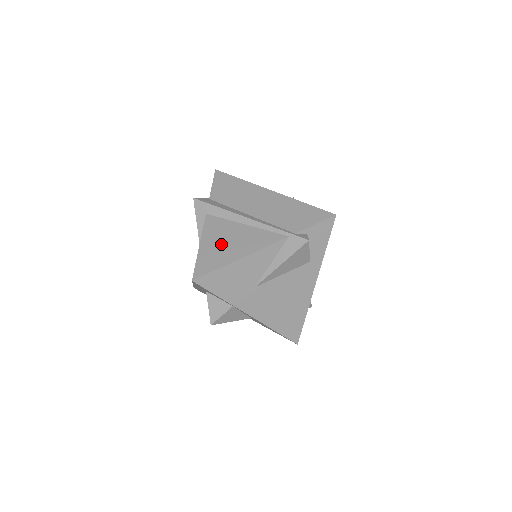
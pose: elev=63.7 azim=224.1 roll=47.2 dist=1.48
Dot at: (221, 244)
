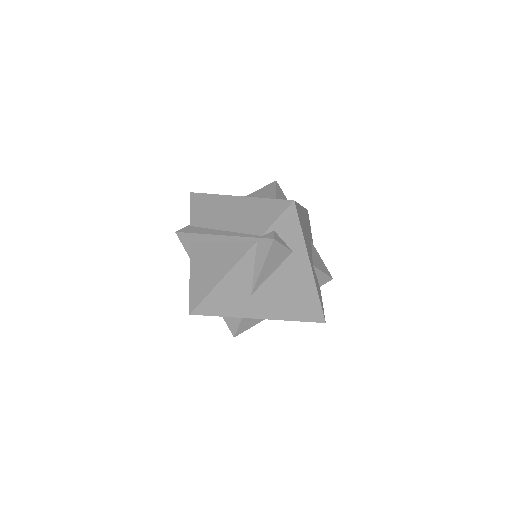
Dot at: (205, 270)
